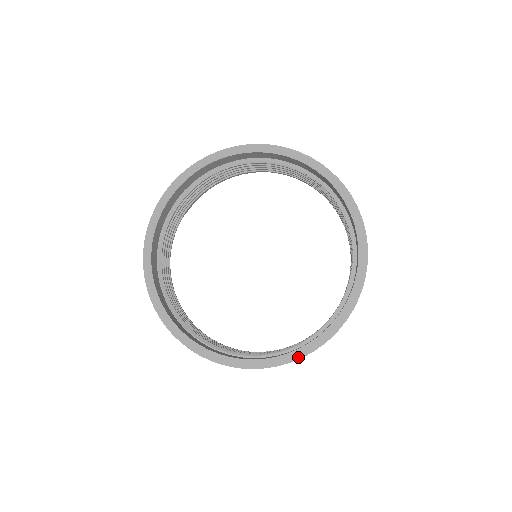
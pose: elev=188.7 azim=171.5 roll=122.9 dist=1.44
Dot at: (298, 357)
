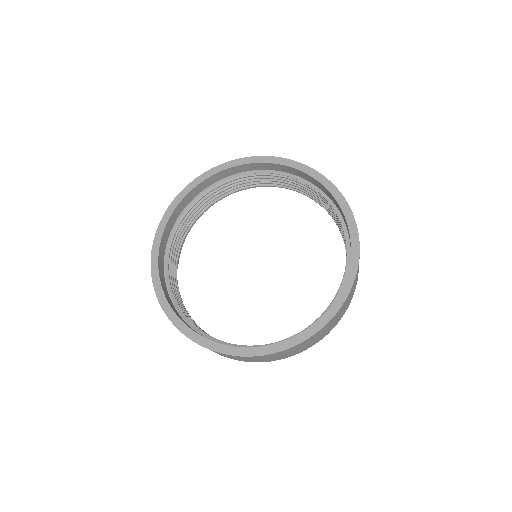
Dot at: (344, 299)
